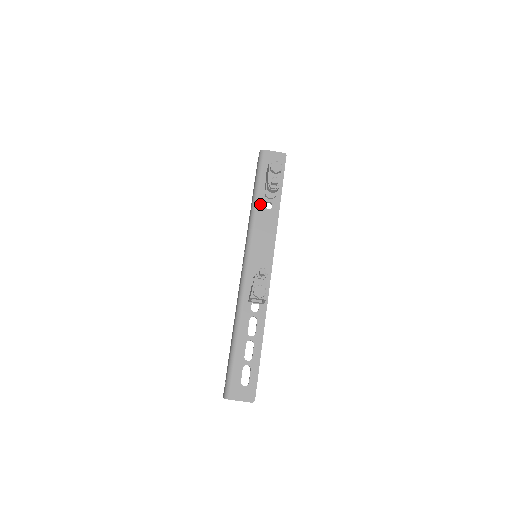
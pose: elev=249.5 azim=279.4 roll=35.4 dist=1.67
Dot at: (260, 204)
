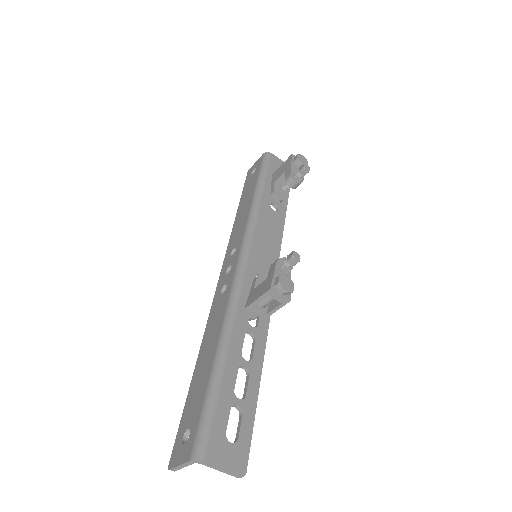
Dot at: (265, 201)
